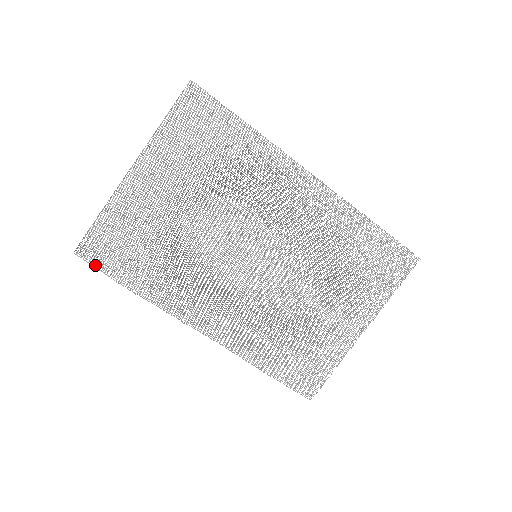
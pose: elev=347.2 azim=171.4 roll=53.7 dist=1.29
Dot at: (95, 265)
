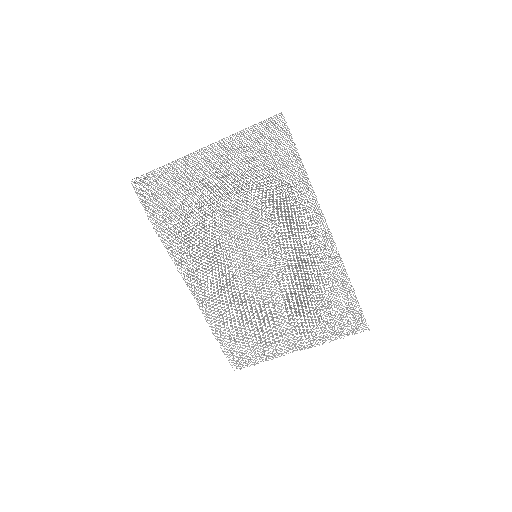
Dot at: occluded
